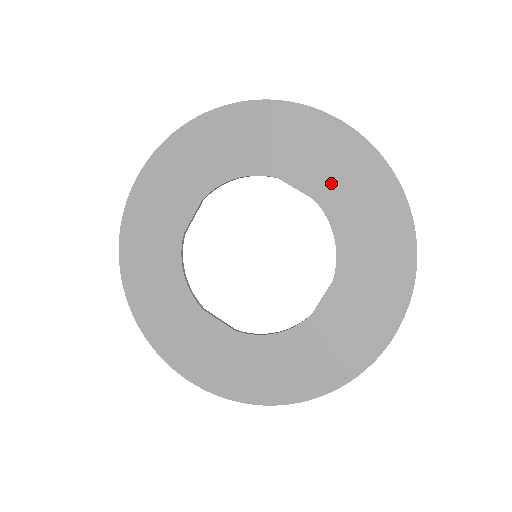
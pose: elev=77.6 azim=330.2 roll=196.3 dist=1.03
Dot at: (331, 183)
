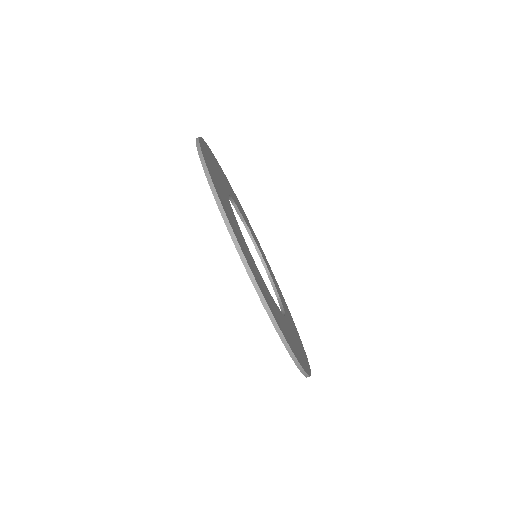
Dot at: occluded
